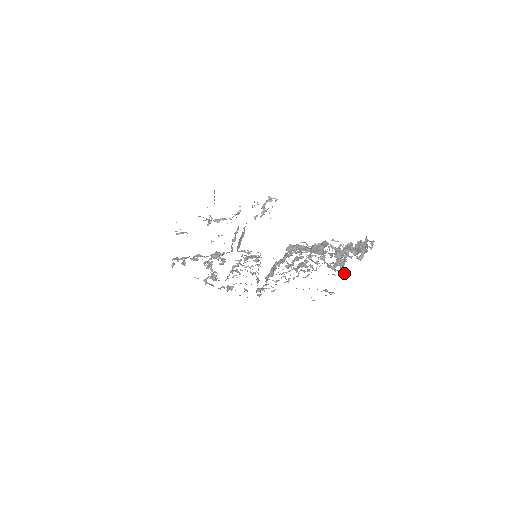
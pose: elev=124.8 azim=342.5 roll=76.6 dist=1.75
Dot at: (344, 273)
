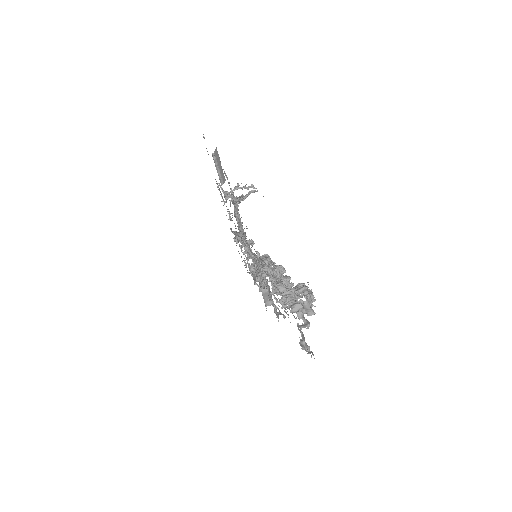
Dot at: (303, 325)
